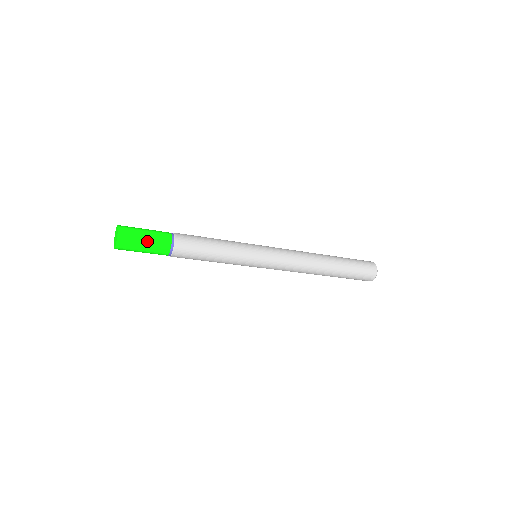
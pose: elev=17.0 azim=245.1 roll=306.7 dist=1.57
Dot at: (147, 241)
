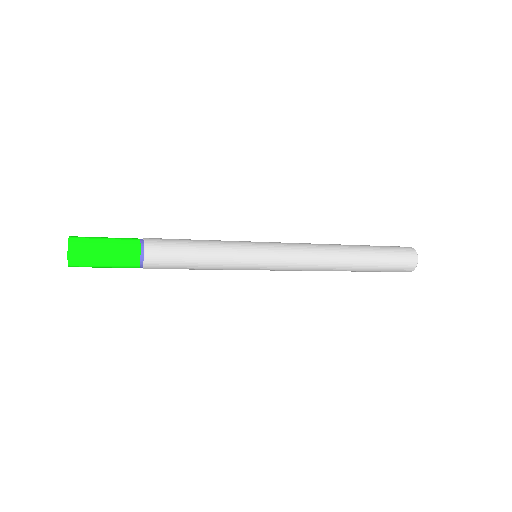
Dot at: (108, 245)
